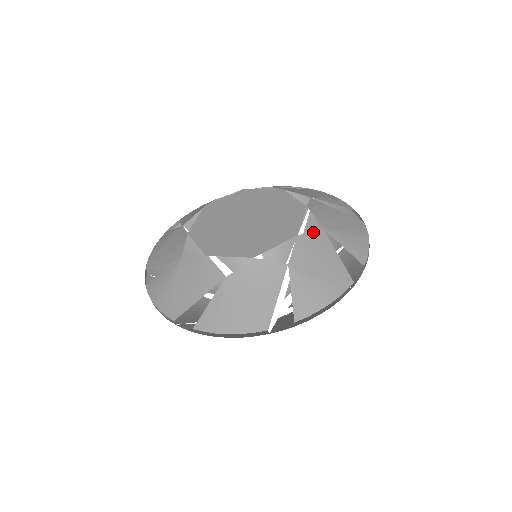
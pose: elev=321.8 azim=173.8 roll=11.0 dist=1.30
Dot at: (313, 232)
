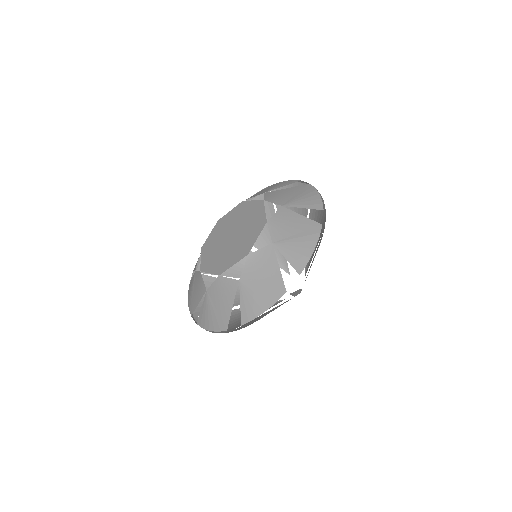
Dot at: (230, 279)
